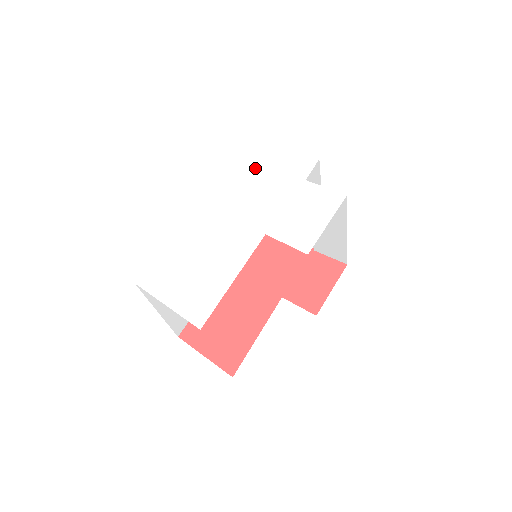
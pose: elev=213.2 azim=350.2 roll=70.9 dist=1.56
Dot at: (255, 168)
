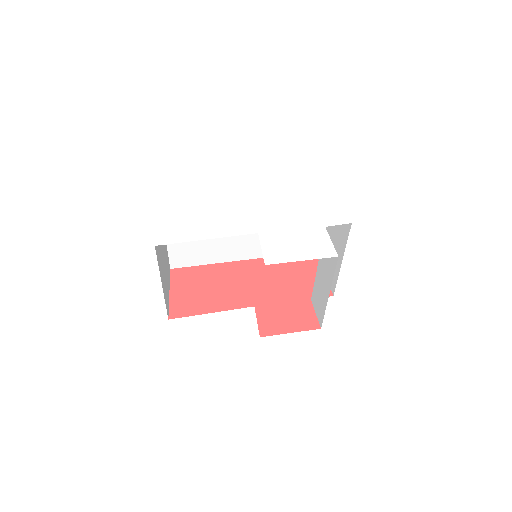
Dot at: (305, 195)
